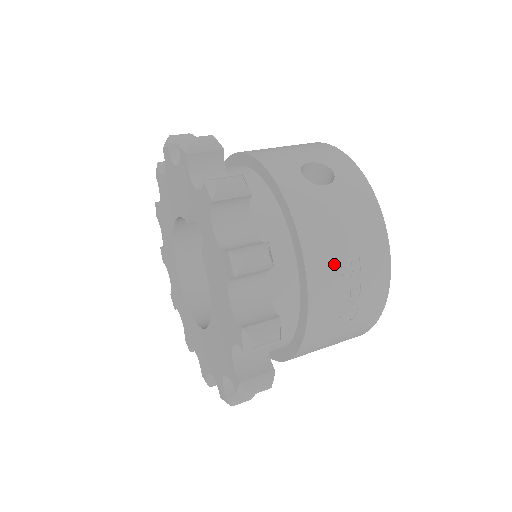
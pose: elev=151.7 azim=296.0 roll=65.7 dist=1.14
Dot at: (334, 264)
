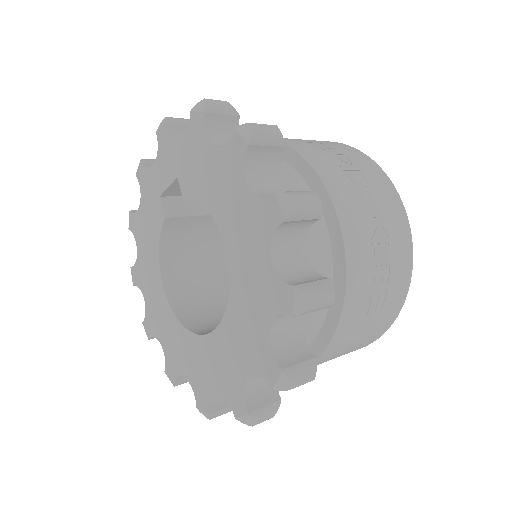
Dot at: (303, 143)
